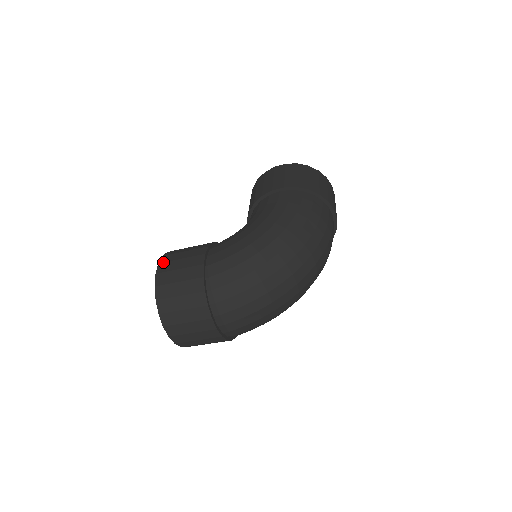
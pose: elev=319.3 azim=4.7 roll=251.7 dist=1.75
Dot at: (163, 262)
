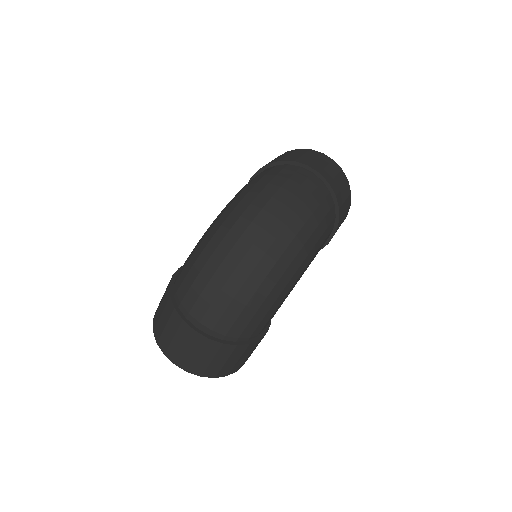
Dot at: occluded
